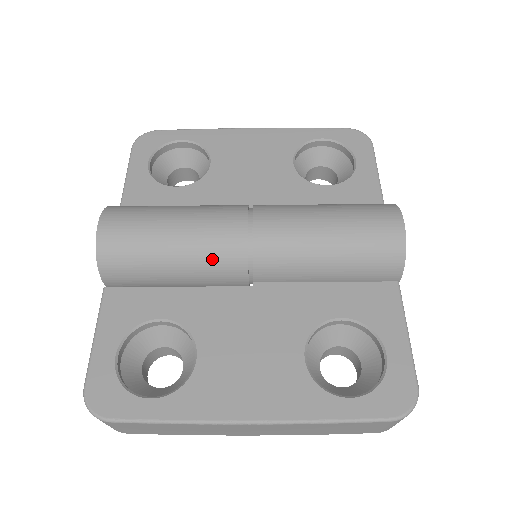
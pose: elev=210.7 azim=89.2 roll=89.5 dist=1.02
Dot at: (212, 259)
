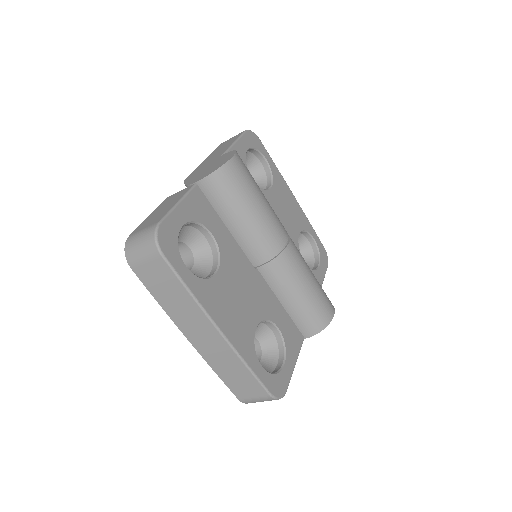
Dot at: (260, 237)
